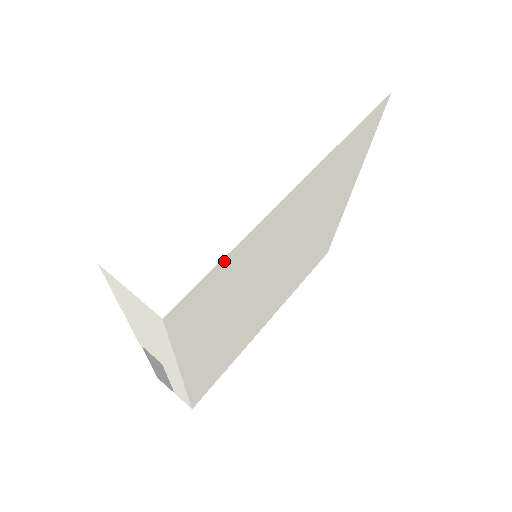
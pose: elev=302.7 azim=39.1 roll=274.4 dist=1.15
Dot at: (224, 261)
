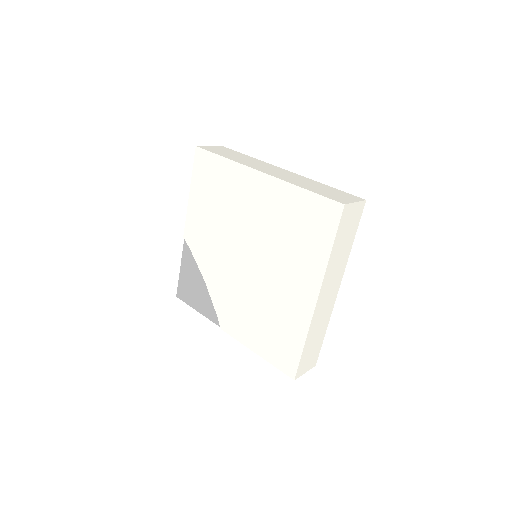
Dot at: occluded
